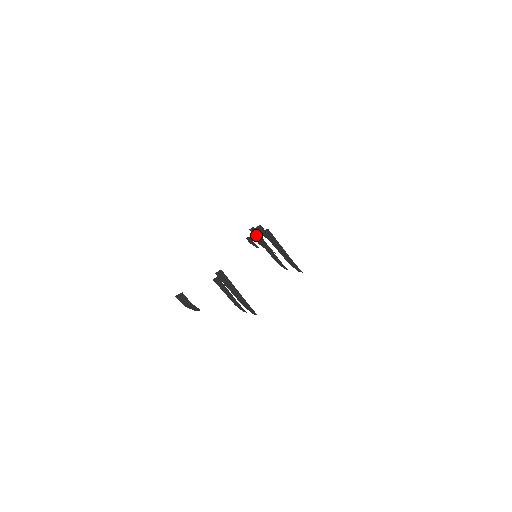
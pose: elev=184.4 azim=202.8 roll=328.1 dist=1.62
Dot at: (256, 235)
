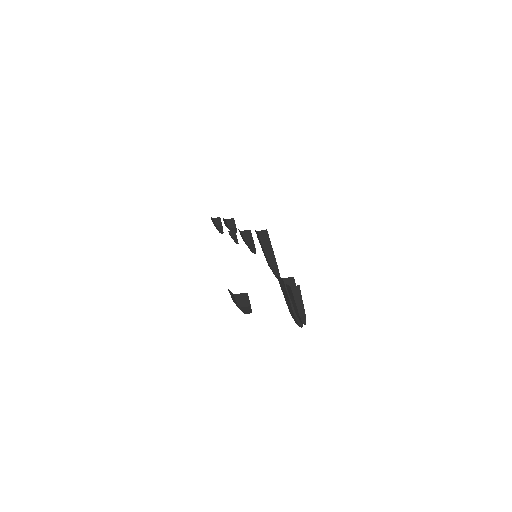
Dot at: (247, 231)
